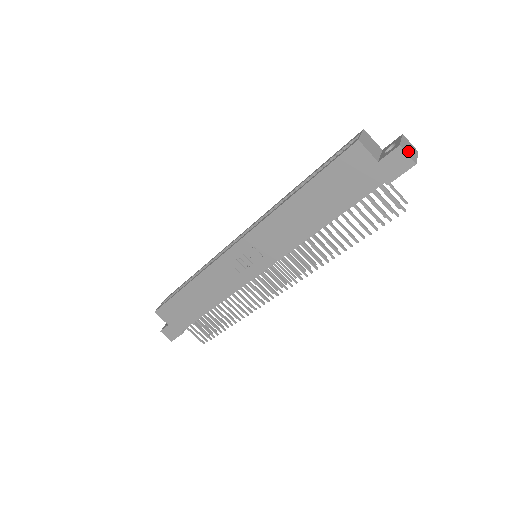
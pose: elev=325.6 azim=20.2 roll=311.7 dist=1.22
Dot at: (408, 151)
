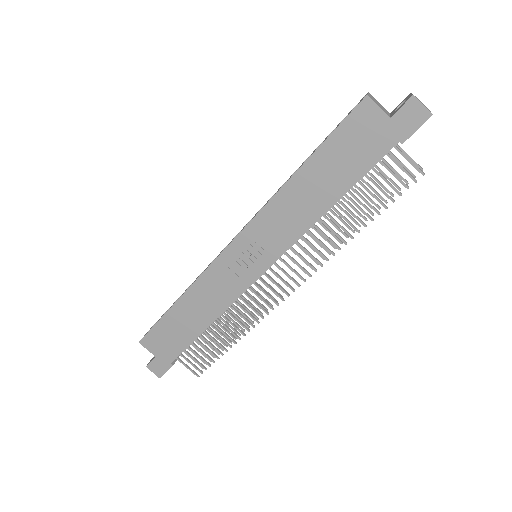
Dot at: occluded
